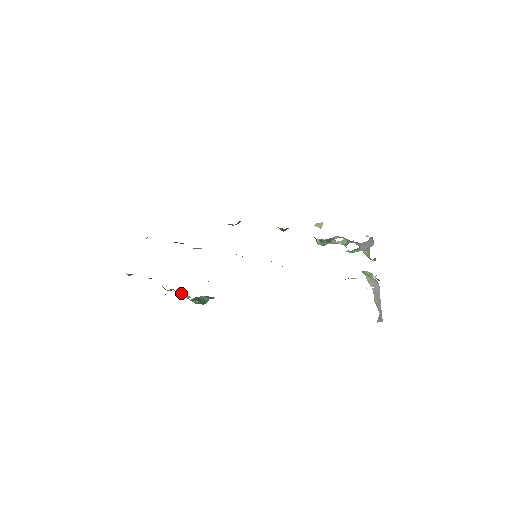
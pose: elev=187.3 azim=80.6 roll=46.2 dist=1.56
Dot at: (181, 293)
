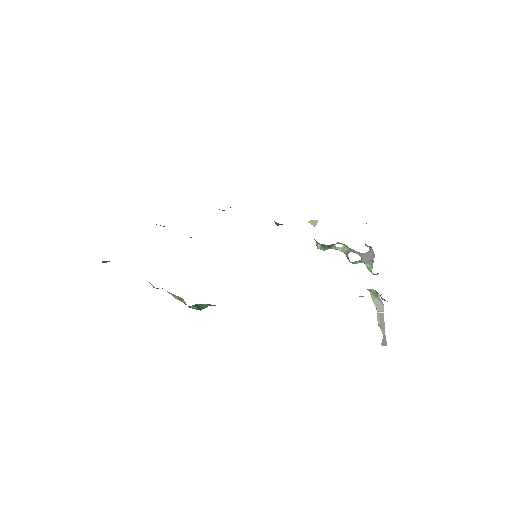
Dot at: (177, 297)
